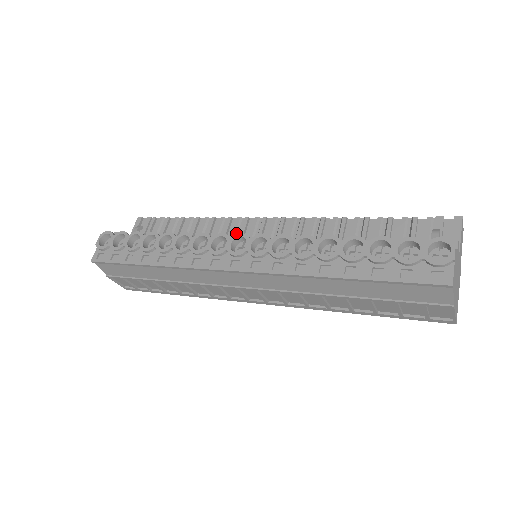
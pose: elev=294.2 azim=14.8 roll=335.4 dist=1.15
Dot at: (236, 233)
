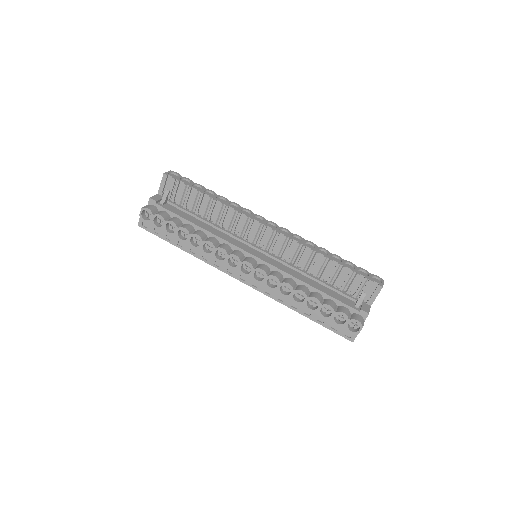
Dot at: (244, 228)
